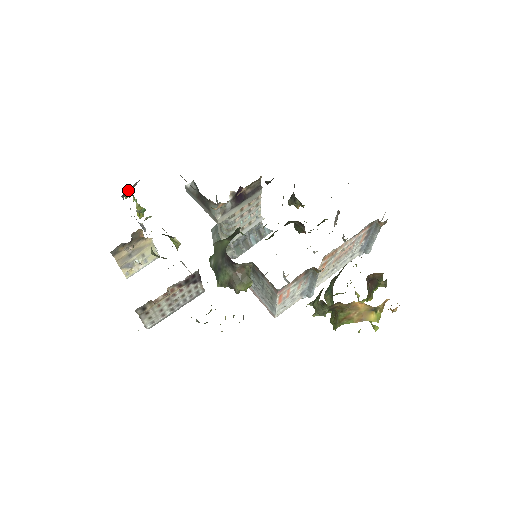
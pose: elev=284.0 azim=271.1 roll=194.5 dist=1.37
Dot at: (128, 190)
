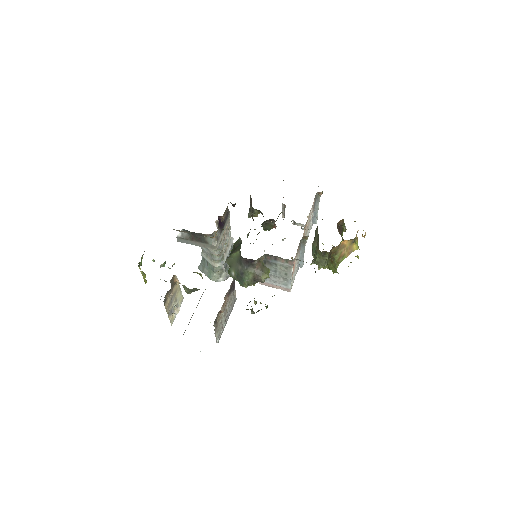
Dot at: (141, 258)
